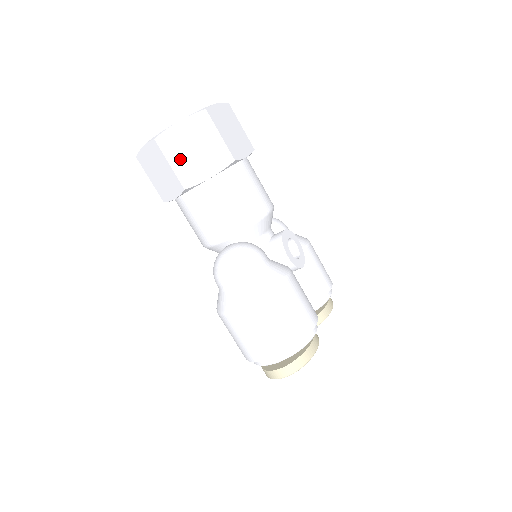
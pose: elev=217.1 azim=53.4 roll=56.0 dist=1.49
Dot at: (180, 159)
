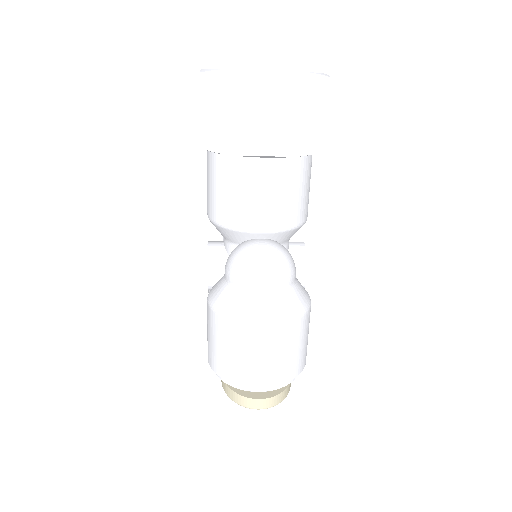
Dot at: (282, 117)
